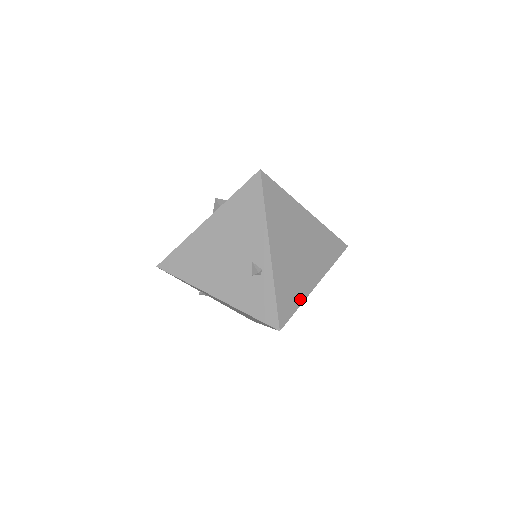
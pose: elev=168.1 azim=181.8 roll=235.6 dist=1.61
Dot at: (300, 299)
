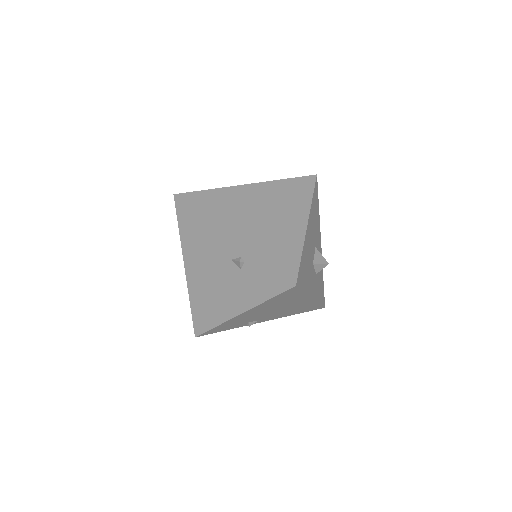
Dot at: (297, 248)
